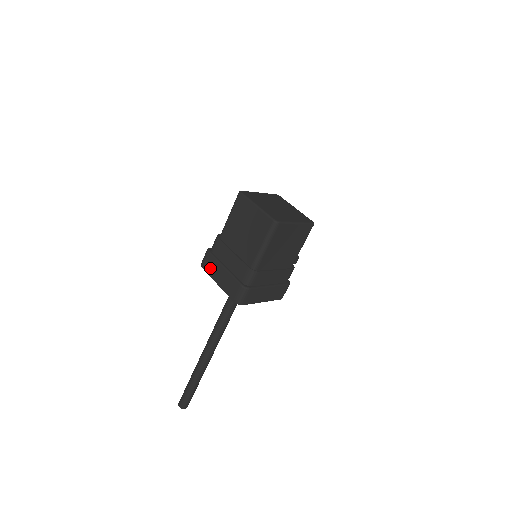
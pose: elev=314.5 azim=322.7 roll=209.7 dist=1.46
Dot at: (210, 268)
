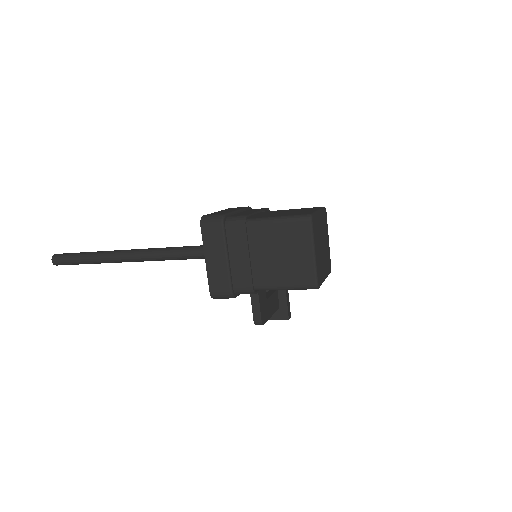
Dot at: (232, 208)
